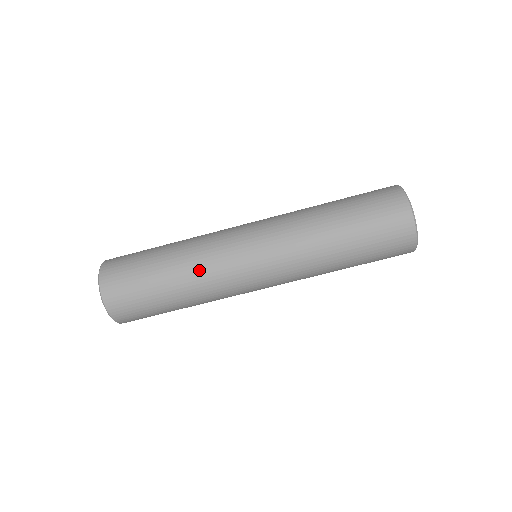
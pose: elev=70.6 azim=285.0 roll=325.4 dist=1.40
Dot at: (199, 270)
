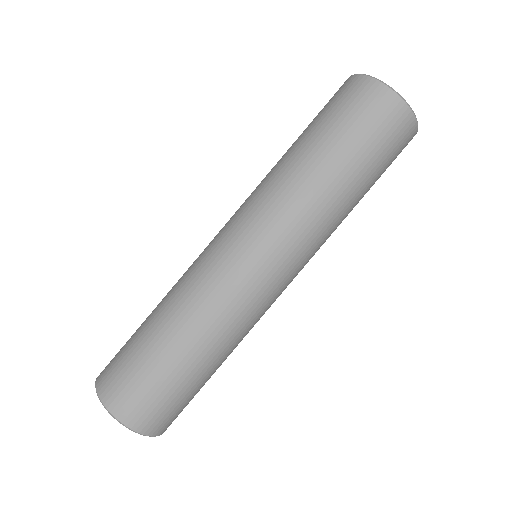
Dot at: (191, 298)
